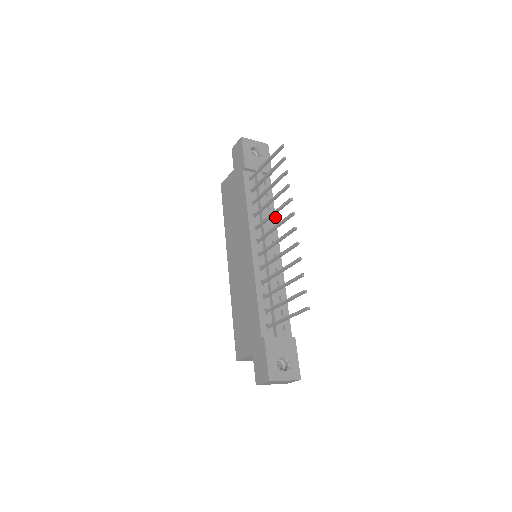
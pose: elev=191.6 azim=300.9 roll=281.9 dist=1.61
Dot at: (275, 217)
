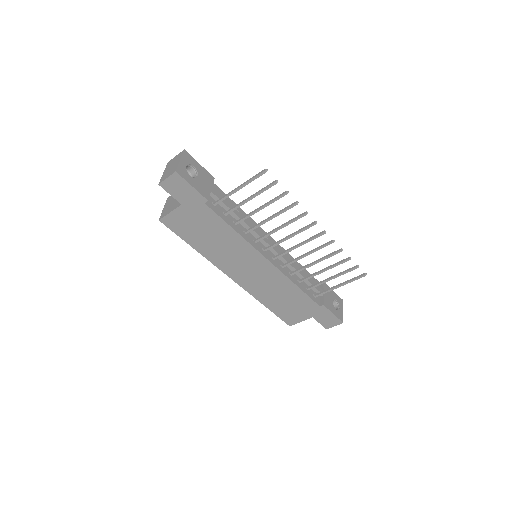
Dot at: (246, 214)
